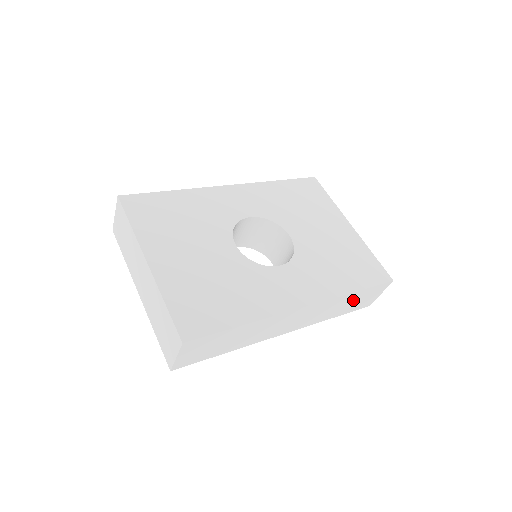
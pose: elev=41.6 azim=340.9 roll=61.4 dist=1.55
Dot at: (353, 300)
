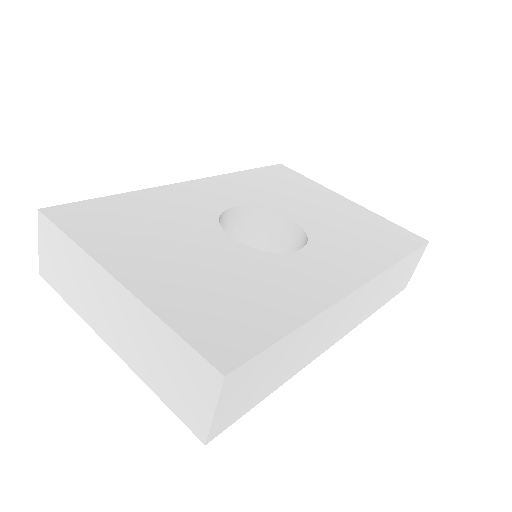
Dot at: (396, 277)
